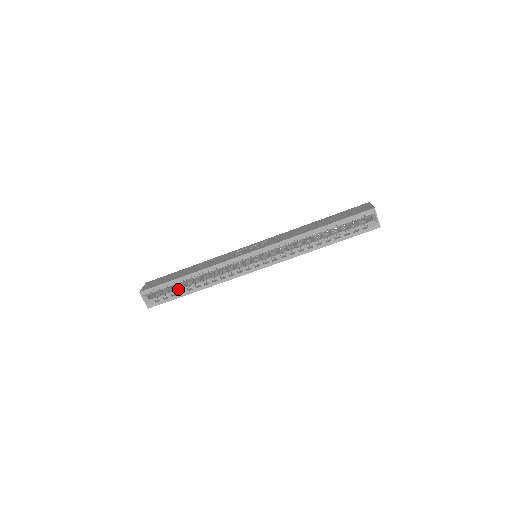
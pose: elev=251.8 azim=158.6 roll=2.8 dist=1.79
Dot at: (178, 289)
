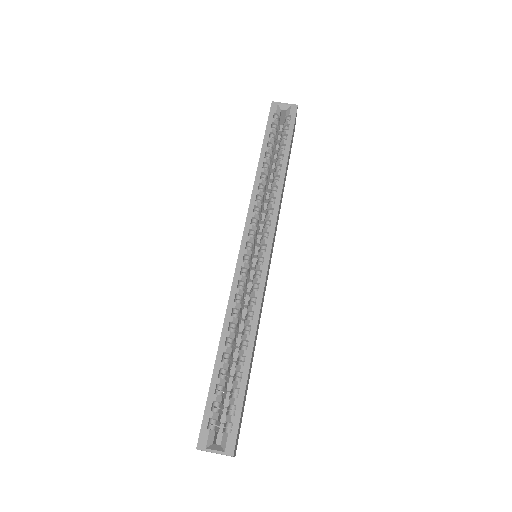
Dot at: occluded
